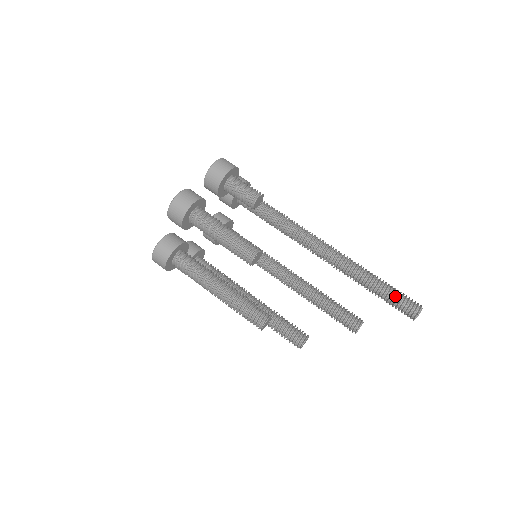
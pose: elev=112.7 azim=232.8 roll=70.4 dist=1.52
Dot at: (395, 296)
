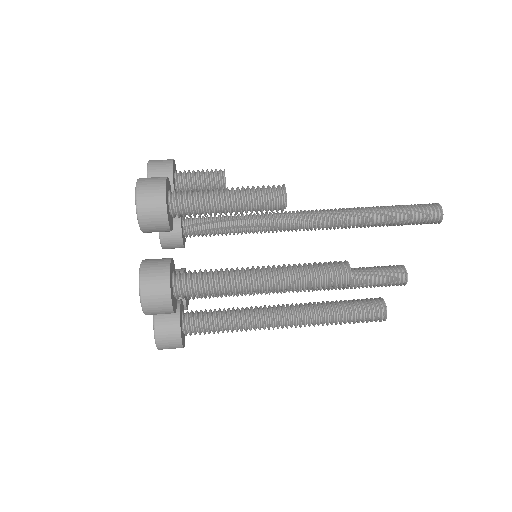
Dot at: (410, 207)
